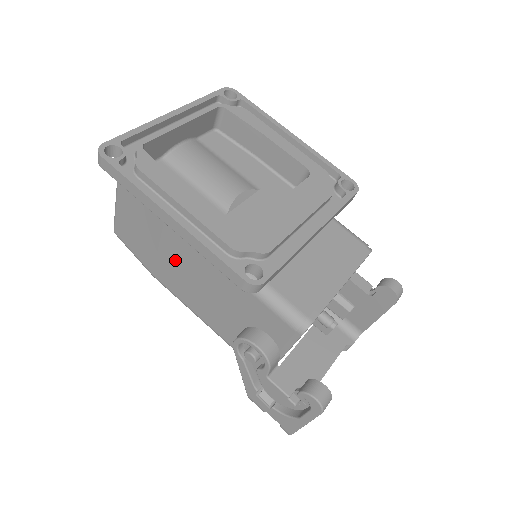
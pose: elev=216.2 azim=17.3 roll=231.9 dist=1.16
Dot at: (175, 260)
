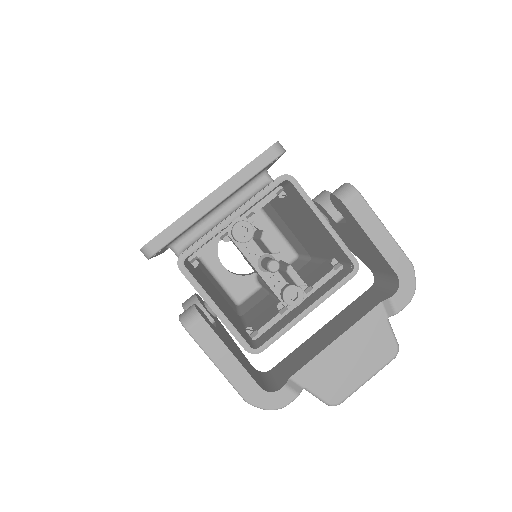
Dot at: occluded
